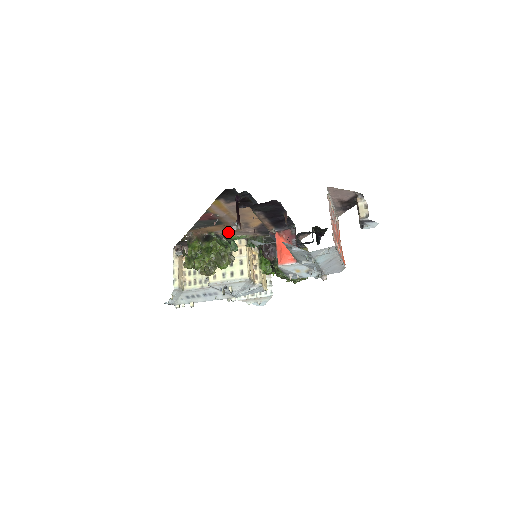
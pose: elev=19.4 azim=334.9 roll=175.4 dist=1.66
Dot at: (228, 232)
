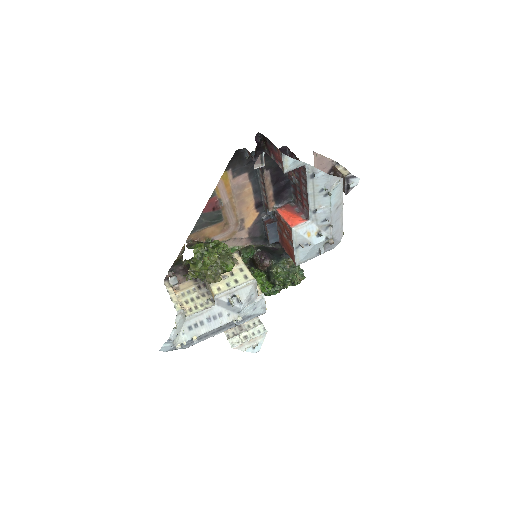
Dot at: (224, 239)
